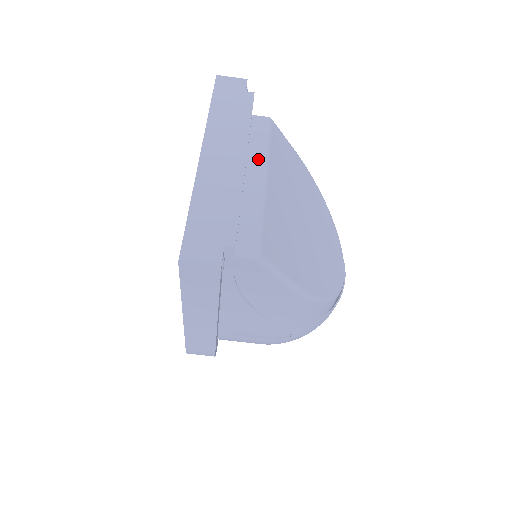
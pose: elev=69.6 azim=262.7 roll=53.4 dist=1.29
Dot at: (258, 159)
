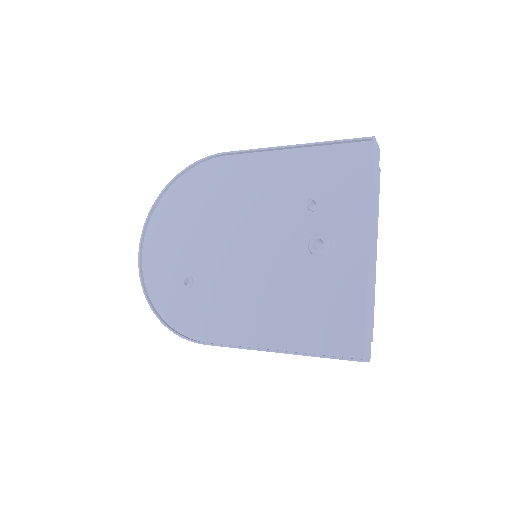
Dot at: occluded
